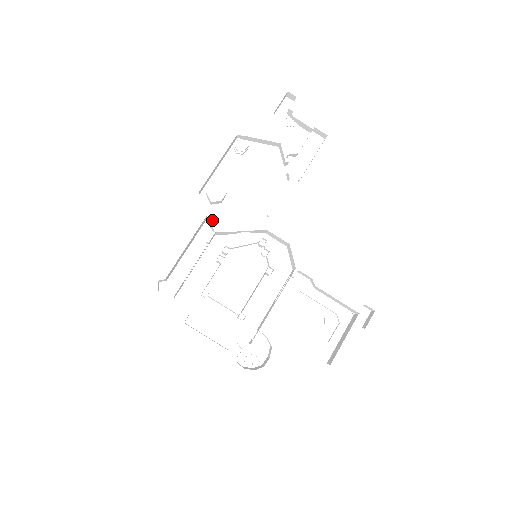
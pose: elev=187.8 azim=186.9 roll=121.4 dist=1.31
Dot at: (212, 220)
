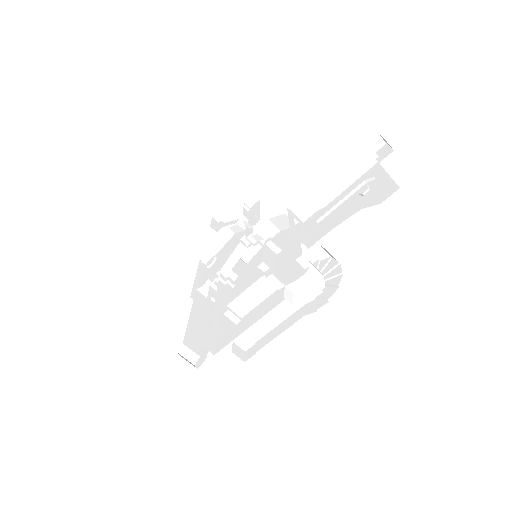
Dot at: occluded
